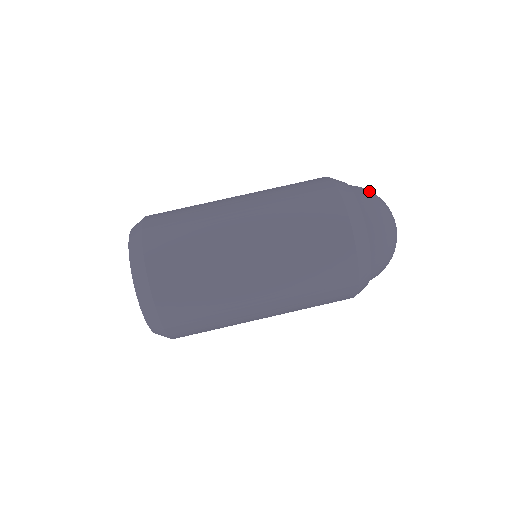
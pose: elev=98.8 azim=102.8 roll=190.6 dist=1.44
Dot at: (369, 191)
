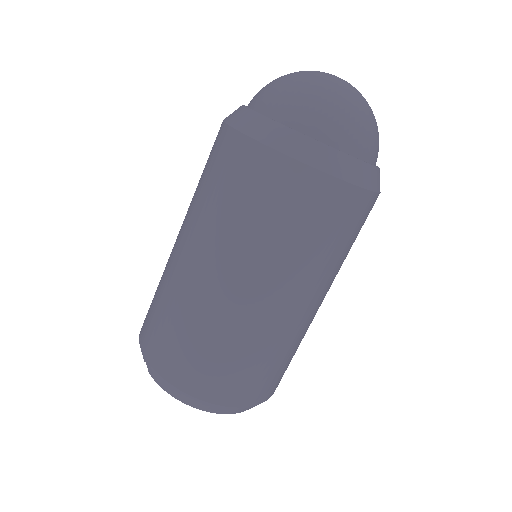
Dot at: (298, 94)
